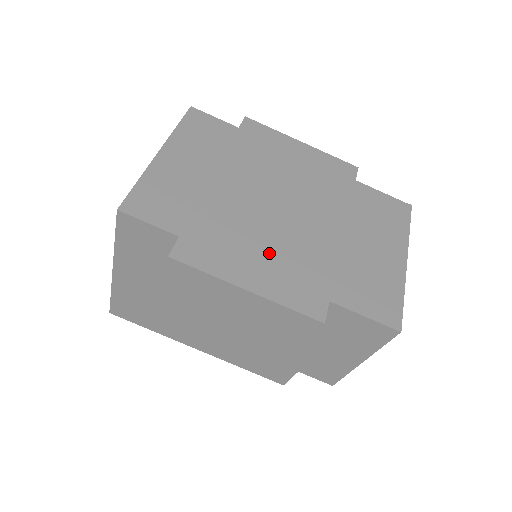
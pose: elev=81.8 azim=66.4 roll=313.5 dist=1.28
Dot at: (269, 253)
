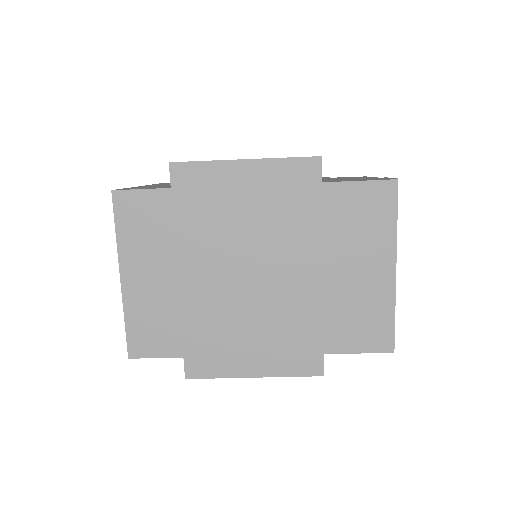
Dot at: (259, 334)
